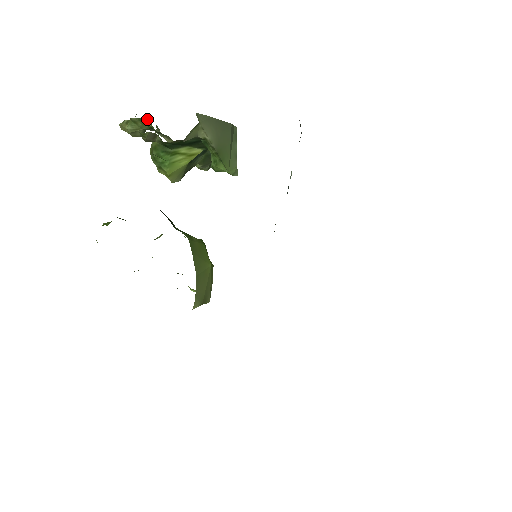
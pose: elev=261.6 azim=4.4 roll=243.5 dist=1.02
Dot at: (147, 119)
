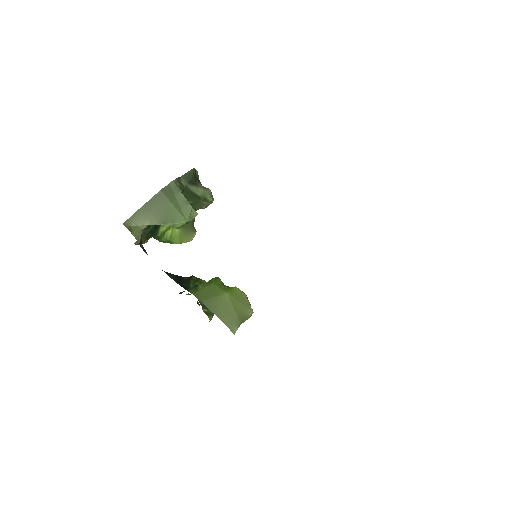
Dot at: occluded
